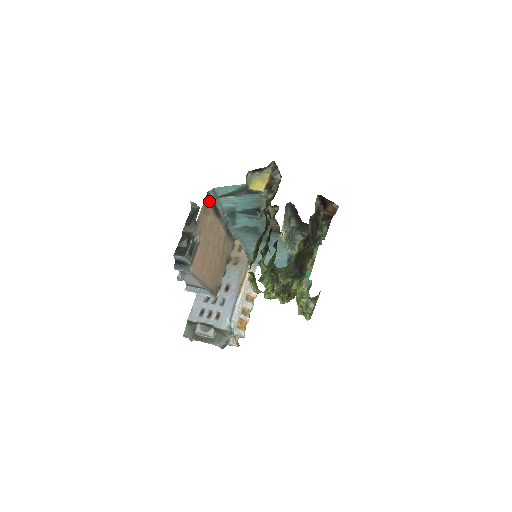
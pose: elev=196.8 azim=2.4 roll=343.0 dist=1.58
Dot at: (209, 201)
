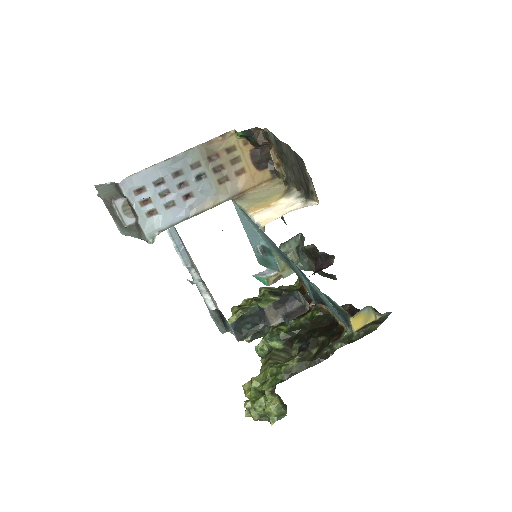
Dot at: occluded
